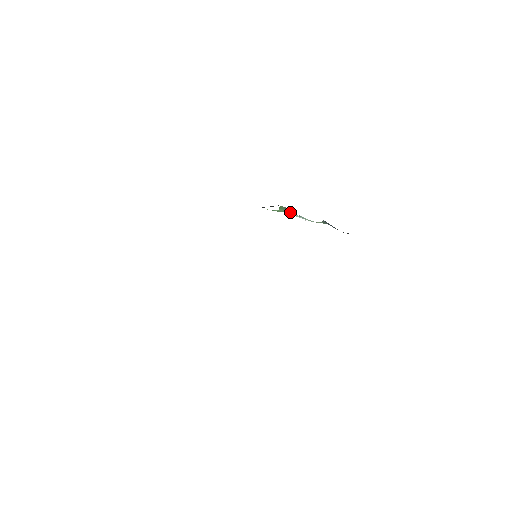
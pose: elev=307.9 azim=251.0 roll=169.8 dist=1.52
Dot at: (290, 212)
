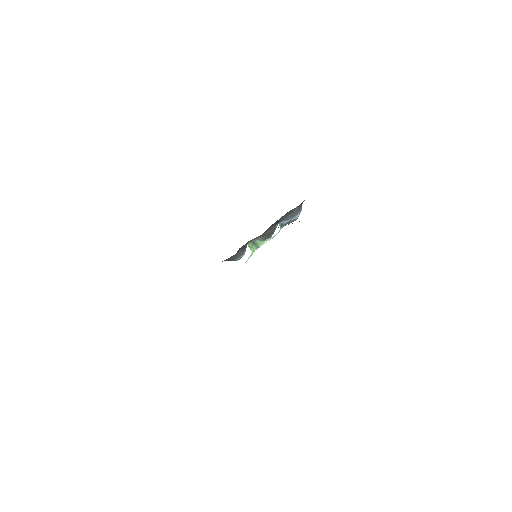
Dot at: (258, 245)
